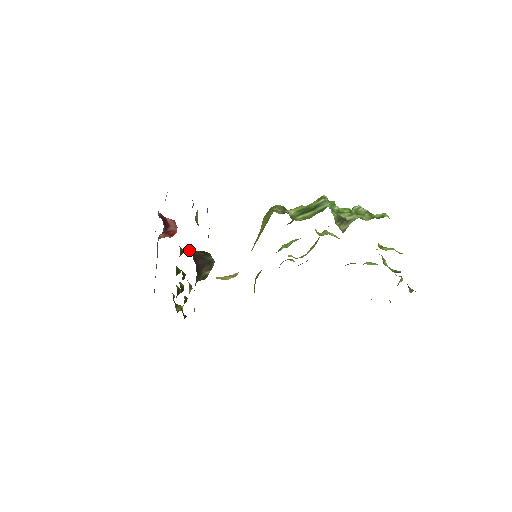
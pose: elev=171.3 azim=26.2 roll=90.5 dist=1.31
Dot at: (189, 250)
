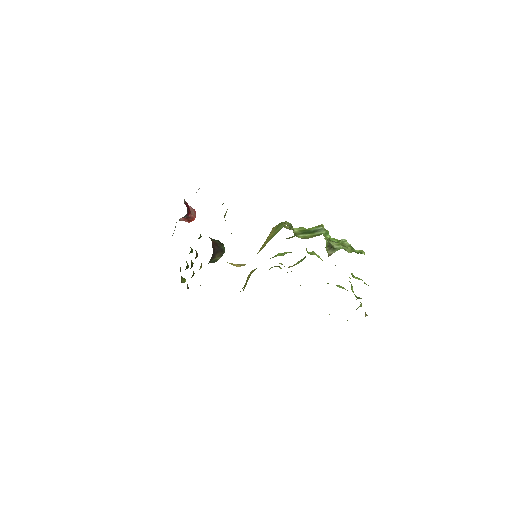
Dot at: (209, 237)
